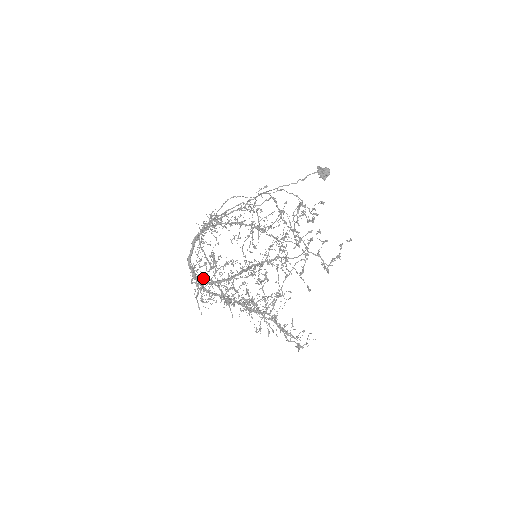
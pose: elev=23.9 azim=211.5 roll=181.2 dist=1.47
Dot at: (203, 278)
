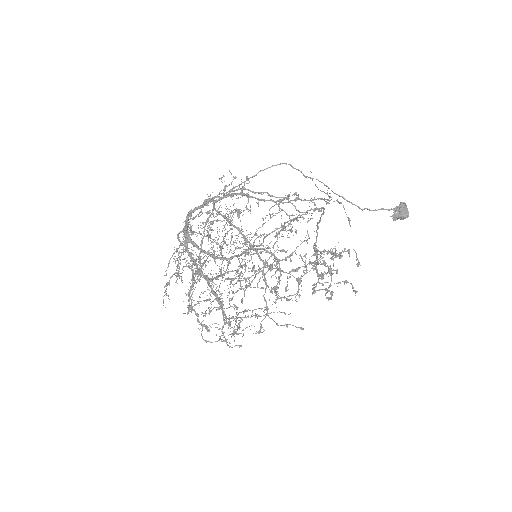
Dot at: (187, 252)
